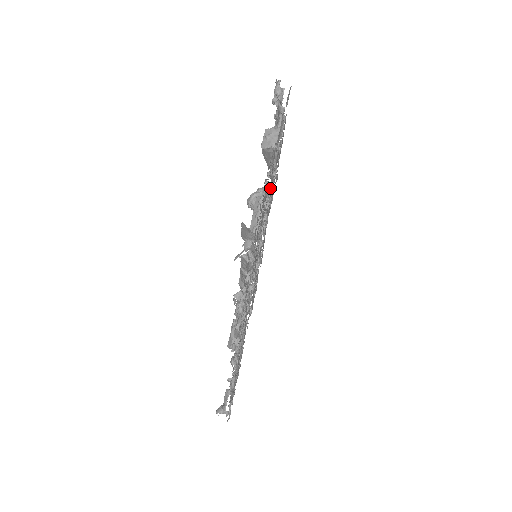
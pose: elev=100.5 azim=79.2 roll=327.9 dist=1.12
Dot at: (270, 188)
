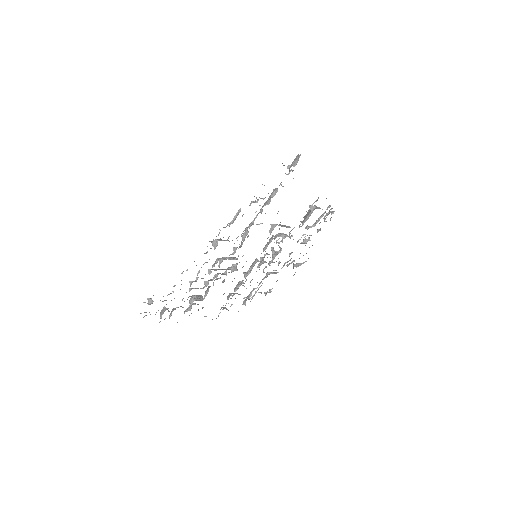
Dot at: occluded
